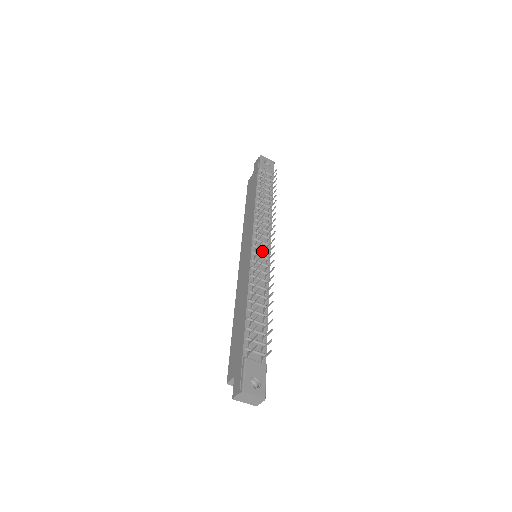
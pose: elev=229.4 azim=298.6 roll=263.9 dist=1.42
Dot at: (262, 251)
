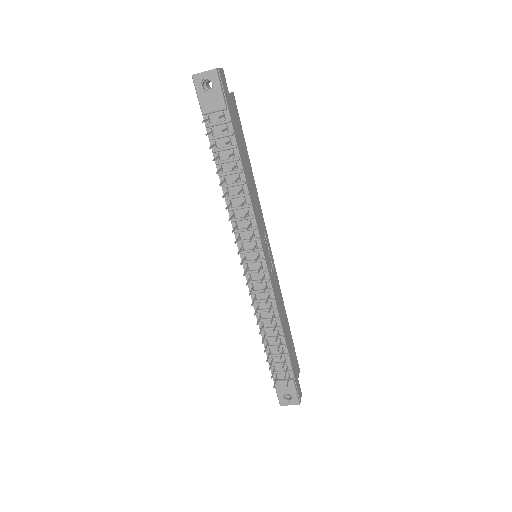
Dot at: occluded
